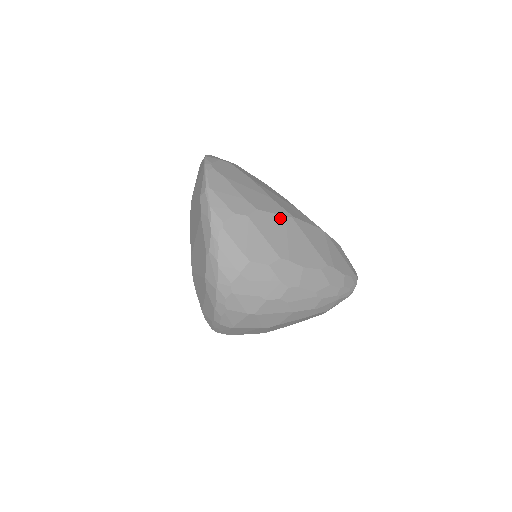
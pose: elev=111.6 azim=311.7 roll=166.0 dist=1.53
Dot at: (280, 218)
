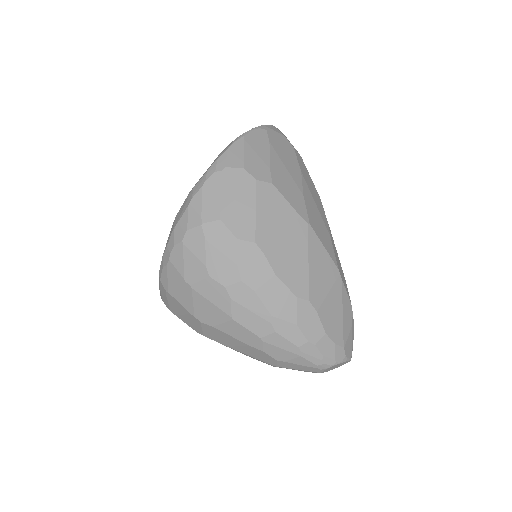
Dot at: (292, 212)
